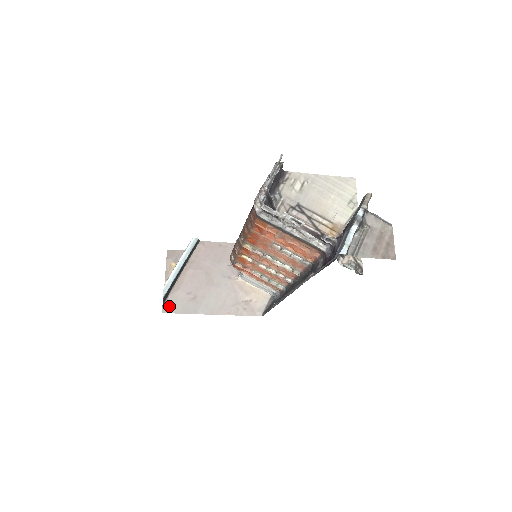
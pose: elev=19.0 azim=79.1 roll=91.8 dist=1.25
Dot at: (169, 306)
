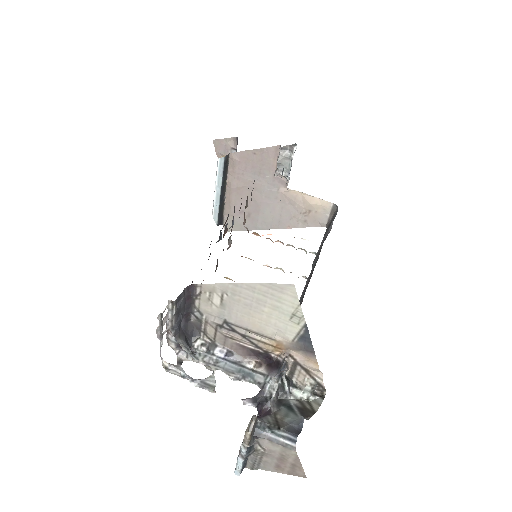
Dot at: (228, 225)
